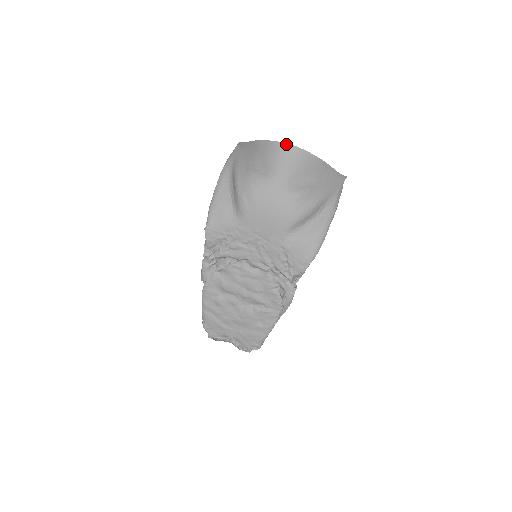
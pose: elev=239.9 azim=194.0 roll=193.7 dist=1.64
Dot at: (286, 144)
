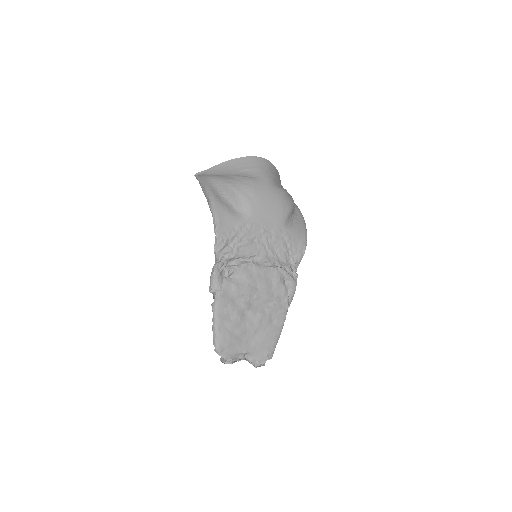
Dot at: (259, 157)
